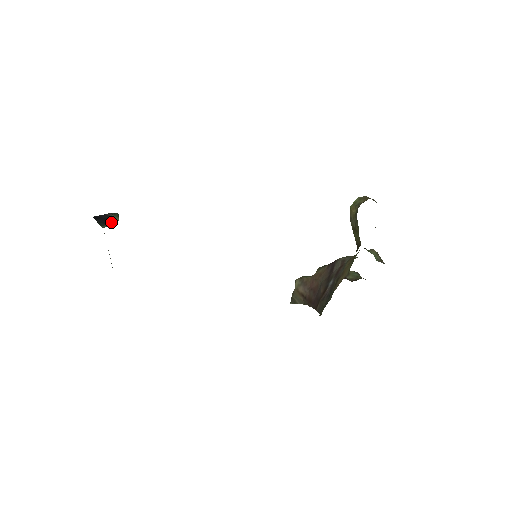
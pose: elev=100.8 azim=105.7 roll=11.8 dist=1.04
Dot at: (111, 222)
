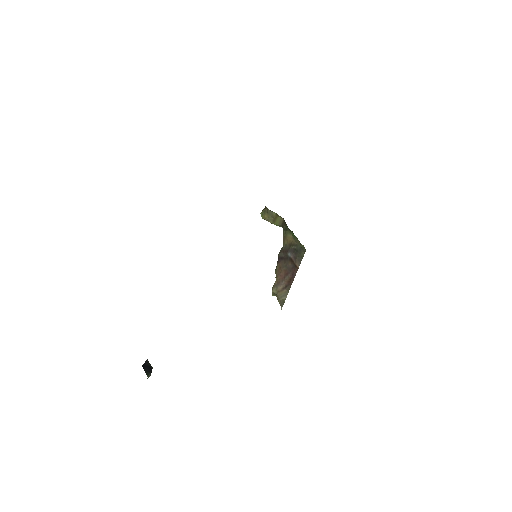
Dot at: (150, 369)
